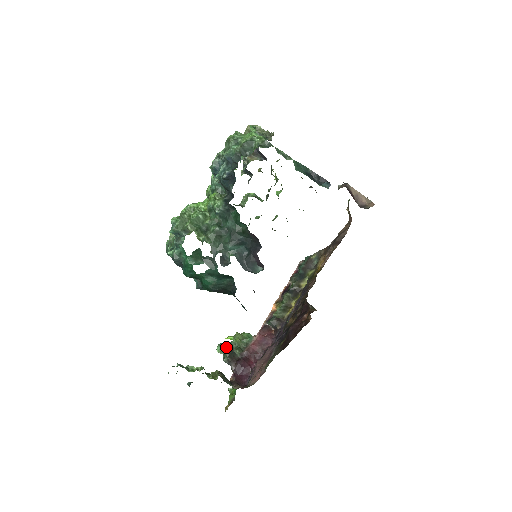
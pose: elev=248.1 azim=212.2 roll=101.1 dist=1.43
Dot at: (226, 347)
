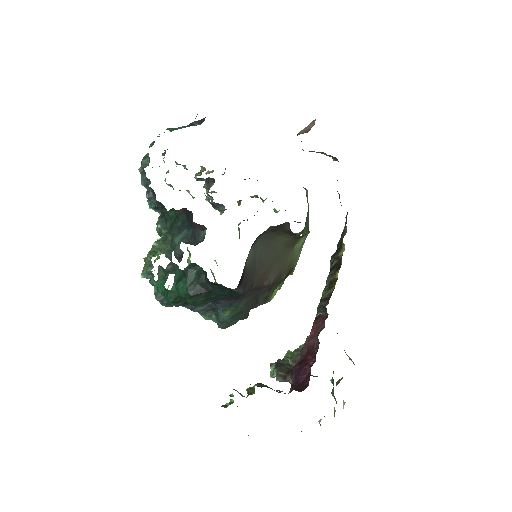
Dot at: (275, 364)
